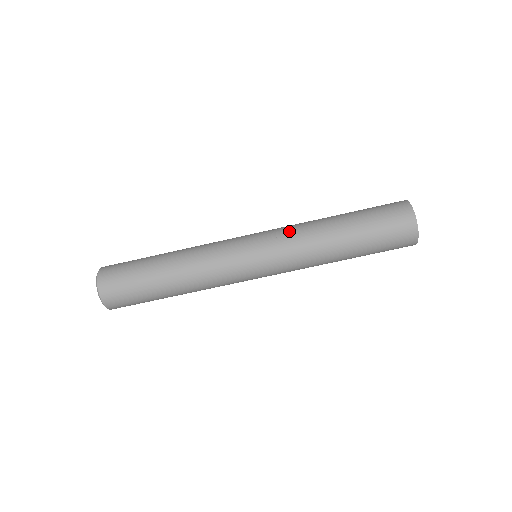
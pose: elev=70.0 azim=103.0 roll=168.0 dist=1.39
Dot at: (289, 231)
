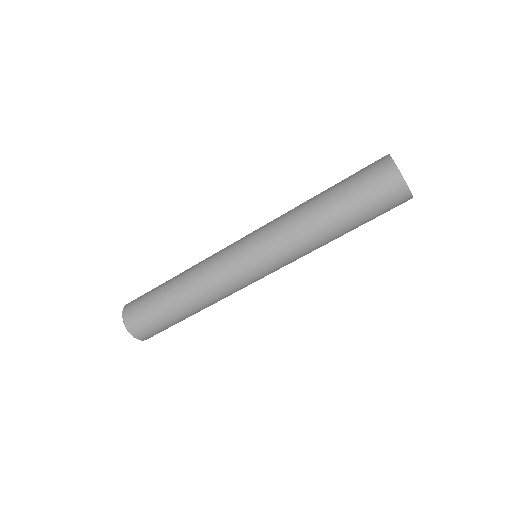
Dot at: (278, 229)
